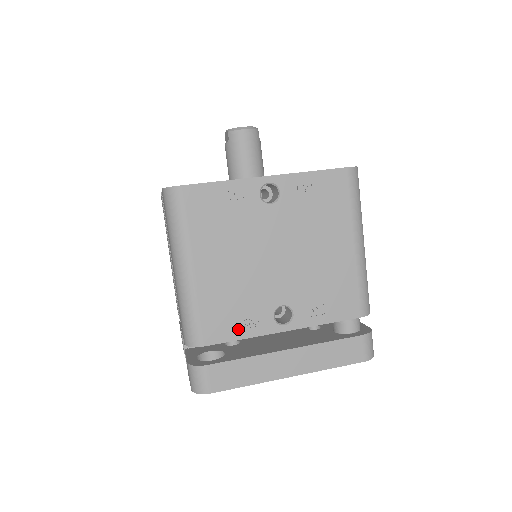
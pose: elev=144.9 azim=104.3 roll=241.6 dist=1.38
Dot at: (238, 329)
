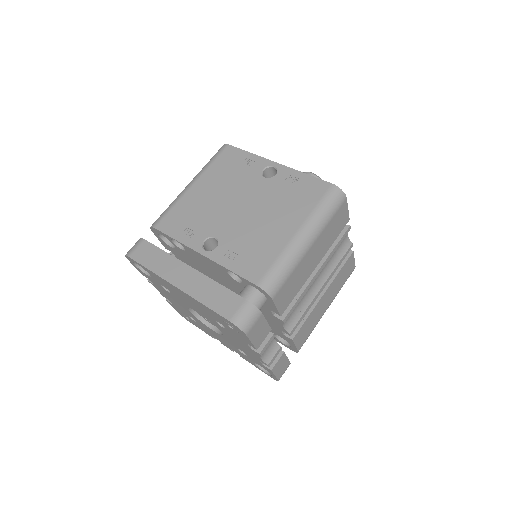
Dot at: (179, 232)
